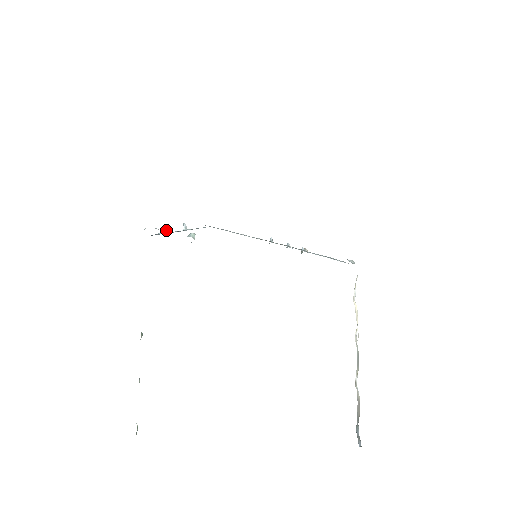
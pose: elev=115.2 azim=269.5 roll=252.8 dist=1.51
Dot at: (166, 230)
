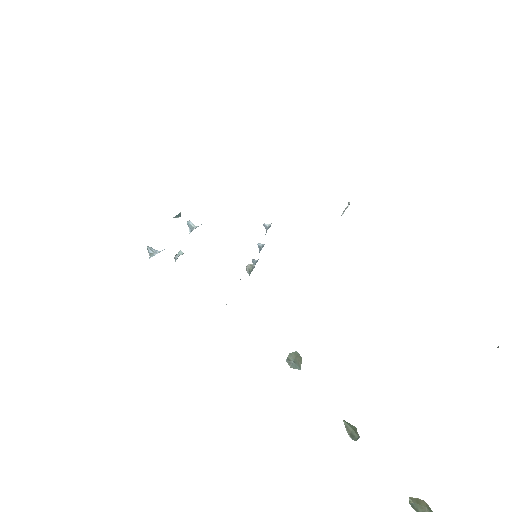
Dot at: (155, 250)
